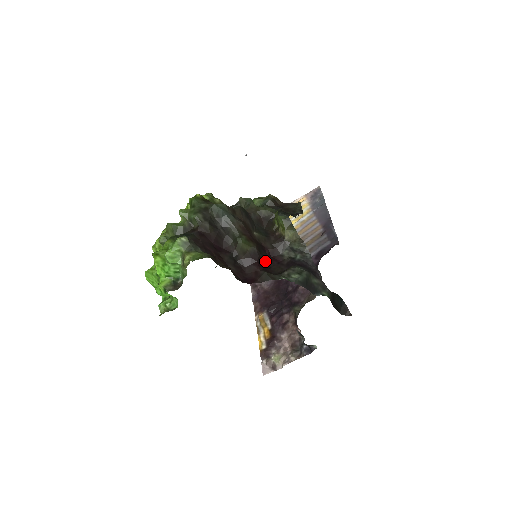
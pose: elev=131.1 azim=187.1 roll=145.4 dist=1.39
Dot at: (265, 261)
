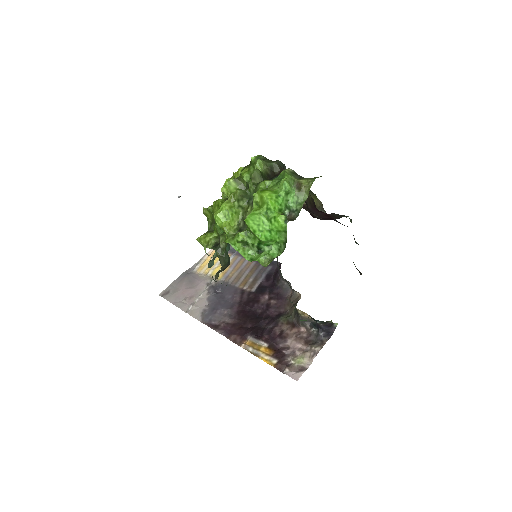
Dot at: occluded
